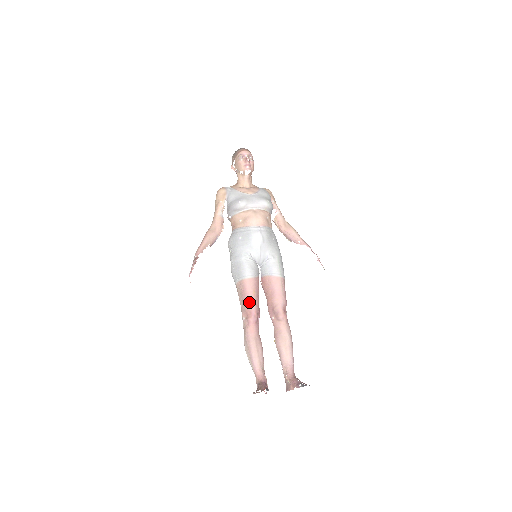
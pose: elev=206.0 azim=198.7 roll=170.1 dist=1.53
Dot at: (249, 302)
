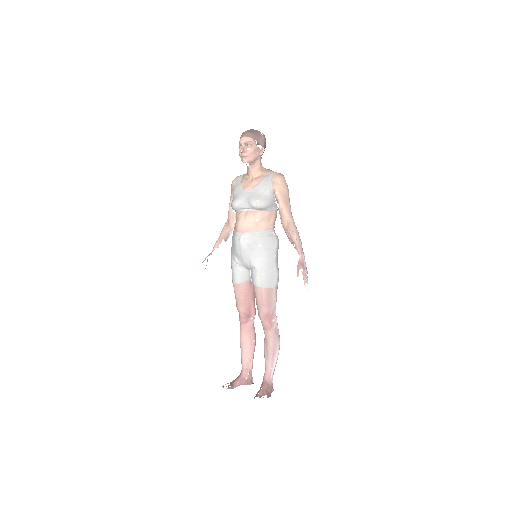
Dot at: (237, 305)
